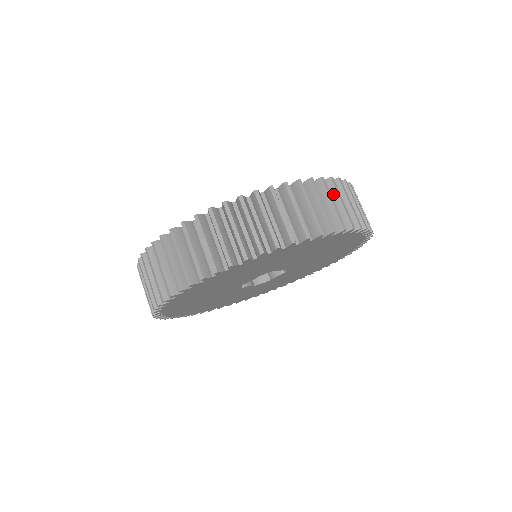
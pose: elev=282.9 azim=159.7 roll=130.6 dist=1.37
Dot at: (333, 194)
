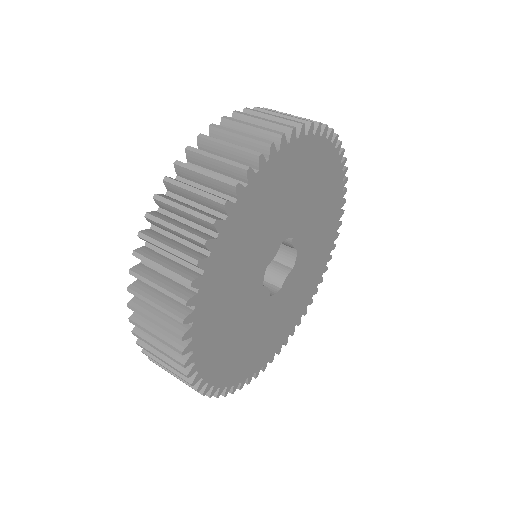
Dot at: occluded
